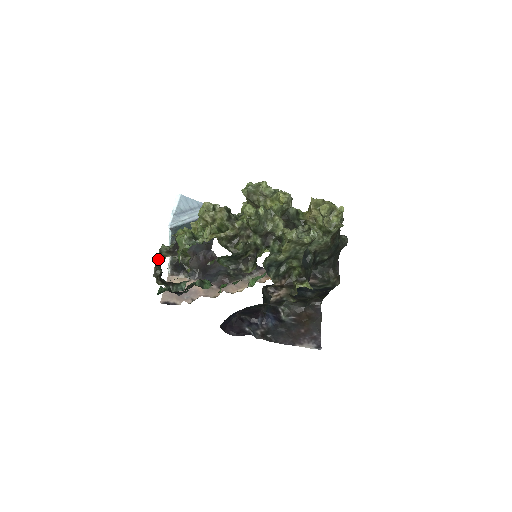
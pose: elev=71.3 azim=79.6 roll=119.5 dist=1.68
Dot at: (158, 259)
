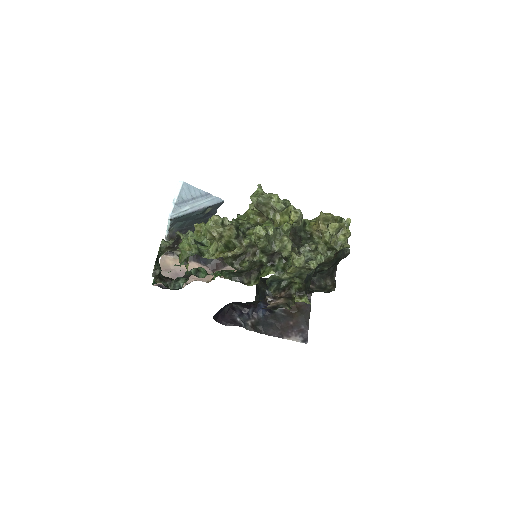
Dot at: (157, 256)
